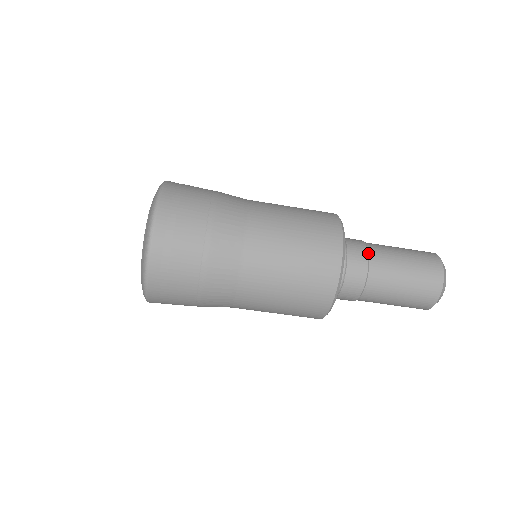
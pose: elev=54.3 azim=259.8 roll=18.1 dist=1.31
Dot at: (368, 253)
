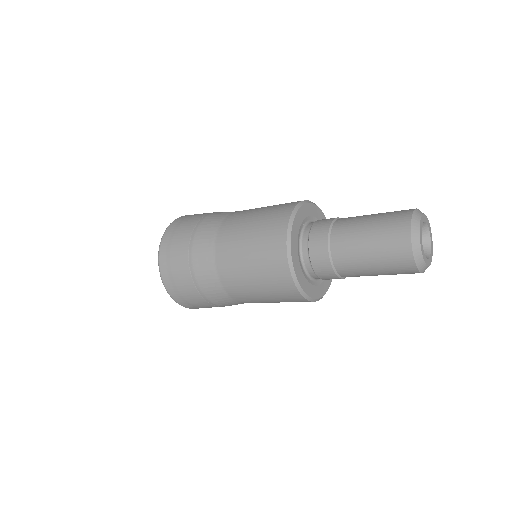
Dot at: (329, 230)
